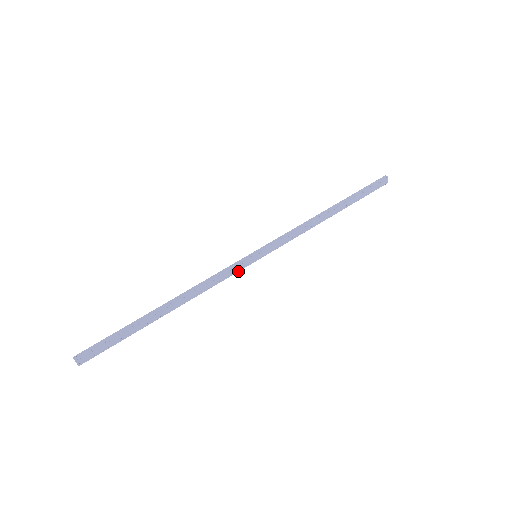
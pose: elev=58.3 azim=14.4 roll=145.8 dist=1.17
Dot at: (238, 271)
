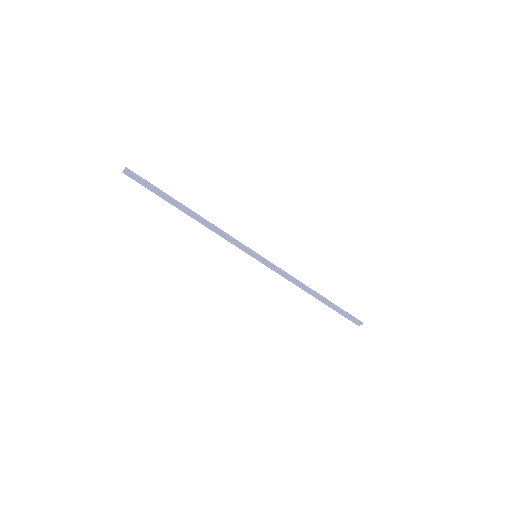
Dot at: (239, 248)
